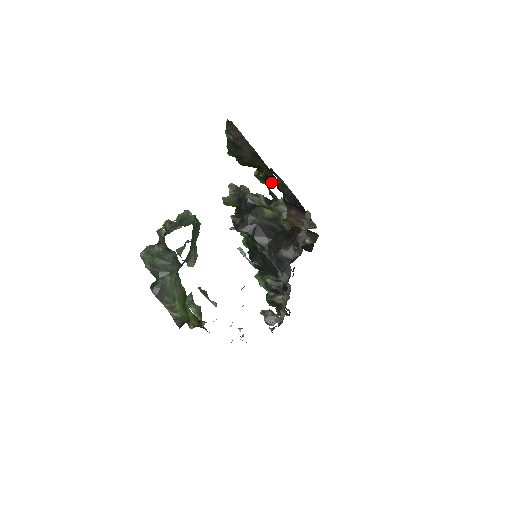
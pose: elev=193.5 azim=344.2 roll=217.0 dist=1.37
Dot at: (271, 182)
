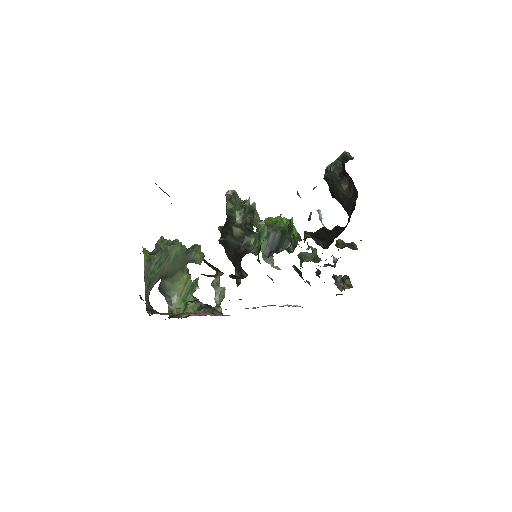
Dot at: occluded
